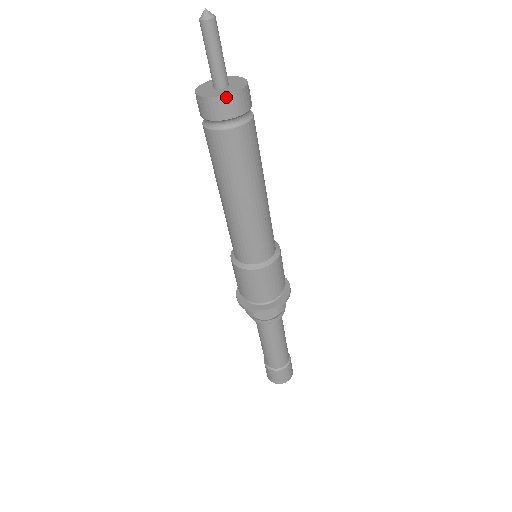
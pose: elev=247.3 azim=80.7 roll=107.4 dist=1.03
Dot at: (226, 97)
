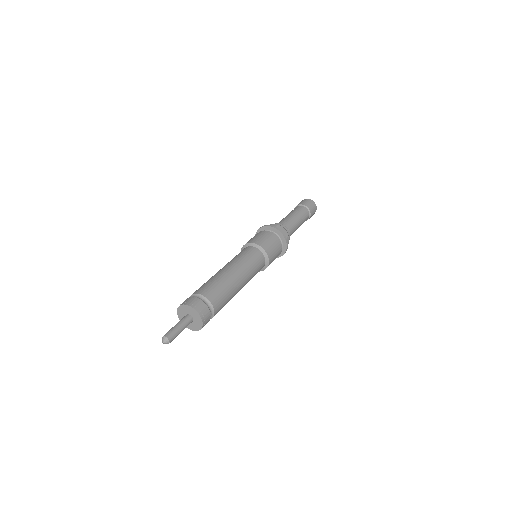
Dot at: occluded
